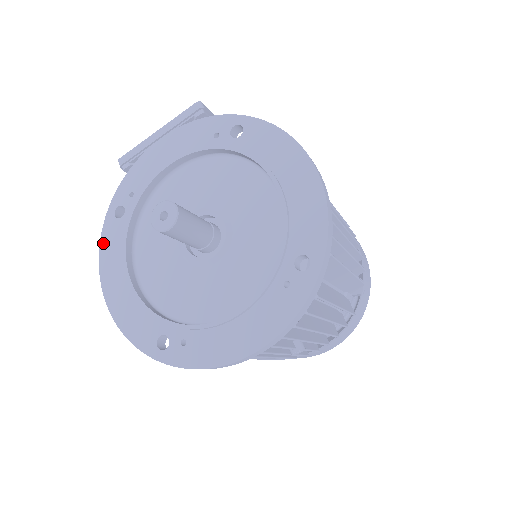
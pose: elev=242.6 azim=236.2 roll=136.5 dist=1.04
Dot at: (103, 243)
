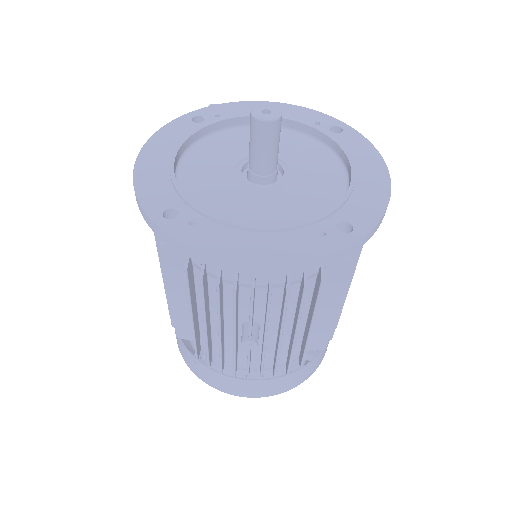
Dot at: (166, 128)
